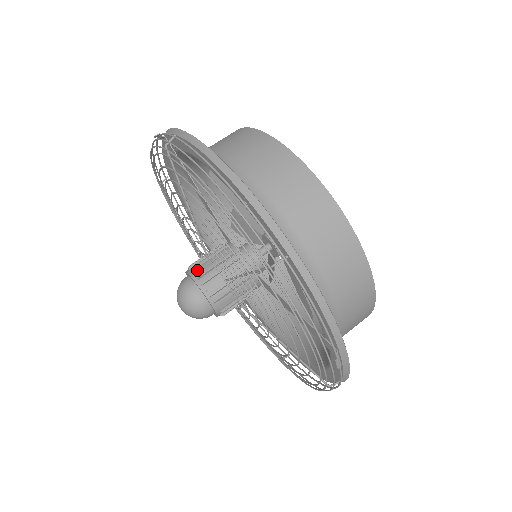
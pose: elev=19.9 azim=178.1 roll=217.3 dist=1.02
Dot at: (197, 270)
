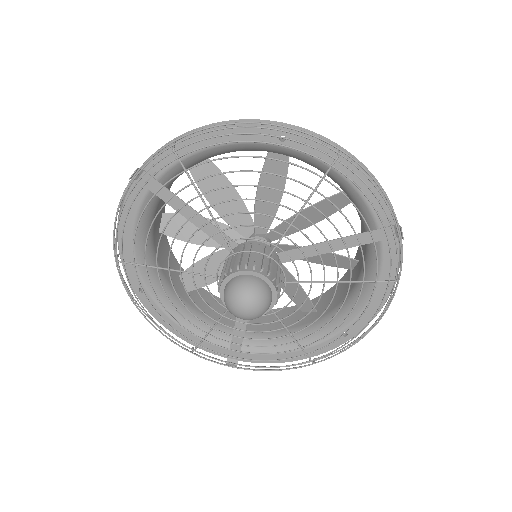
Dot at: (238, 264)
